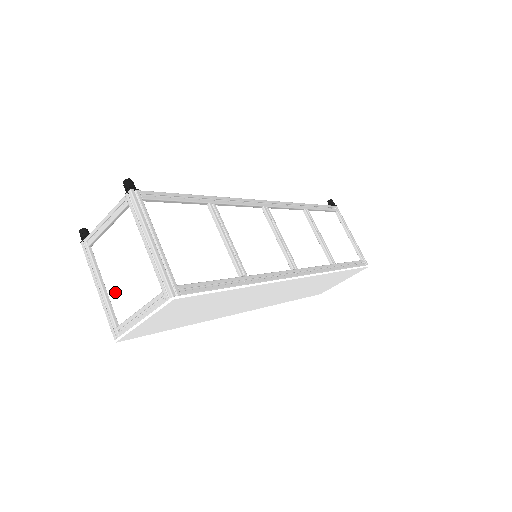
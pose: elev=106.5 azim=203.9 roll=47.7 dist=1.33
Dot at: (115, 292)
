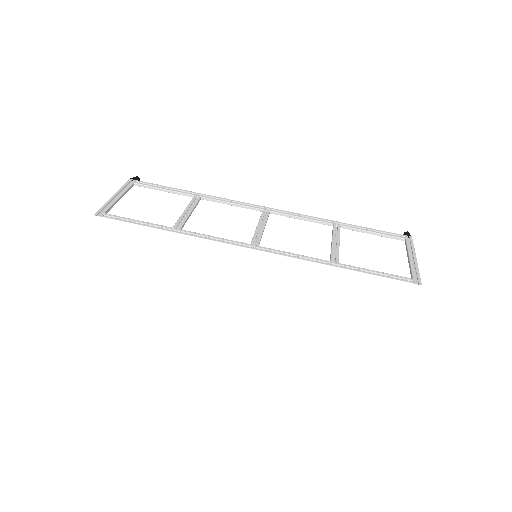
Dot at: occluded
